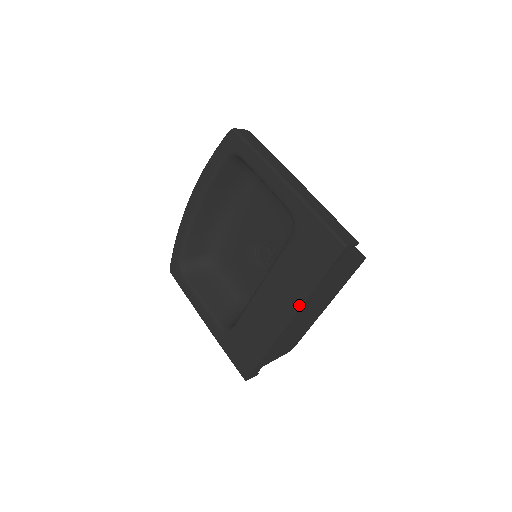
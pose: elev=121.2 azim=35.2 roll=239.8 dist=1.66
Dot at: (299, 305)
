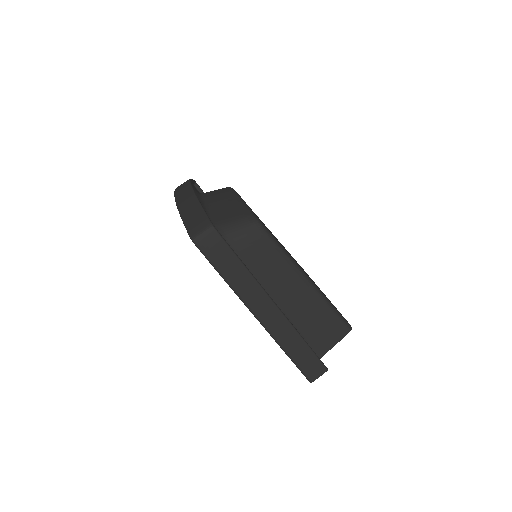
Dot at: occluded
